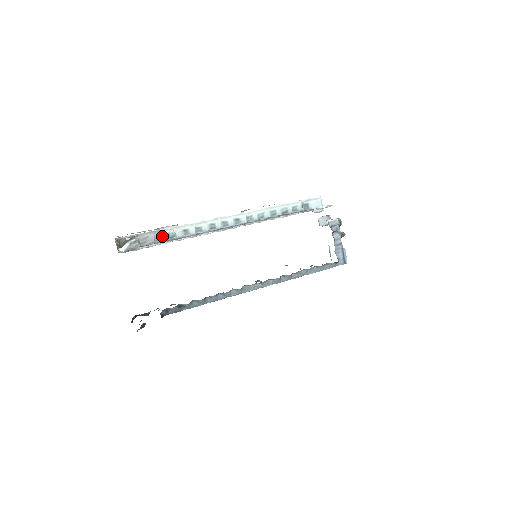
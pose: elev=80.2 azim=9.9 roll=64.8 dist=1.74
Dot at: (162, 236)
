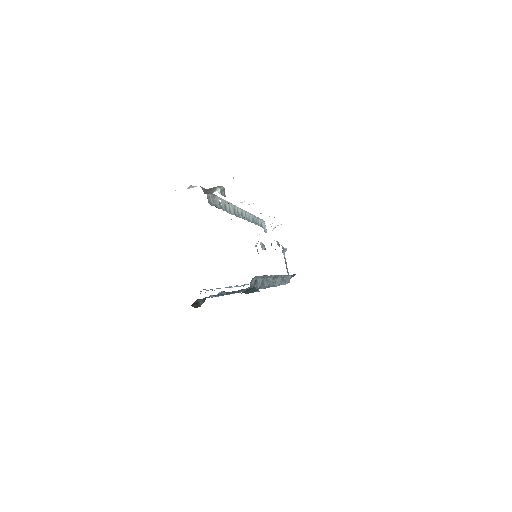
Dot at: (216, 202)
